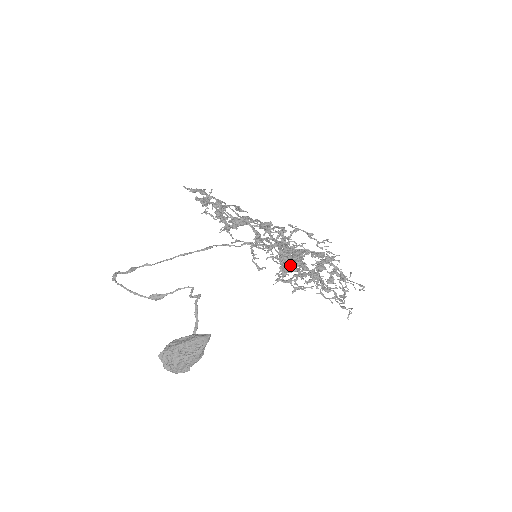
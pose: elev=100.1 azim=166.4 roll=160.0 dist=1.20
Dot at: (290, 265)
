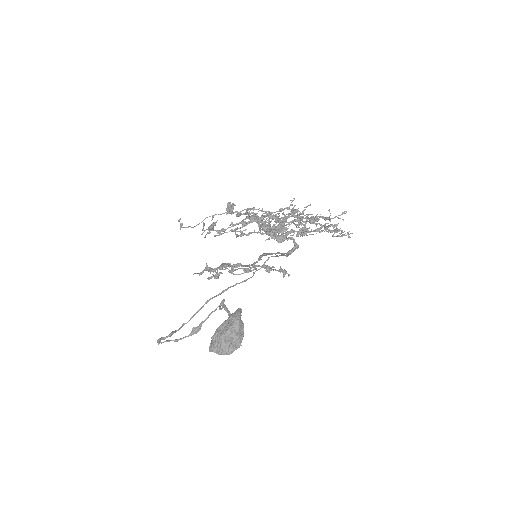
Dot at: occluded
